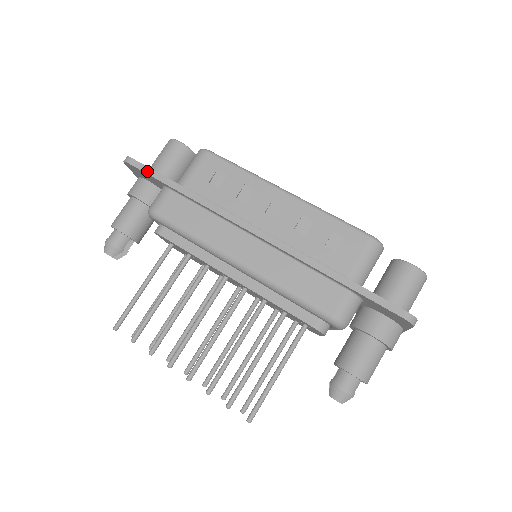
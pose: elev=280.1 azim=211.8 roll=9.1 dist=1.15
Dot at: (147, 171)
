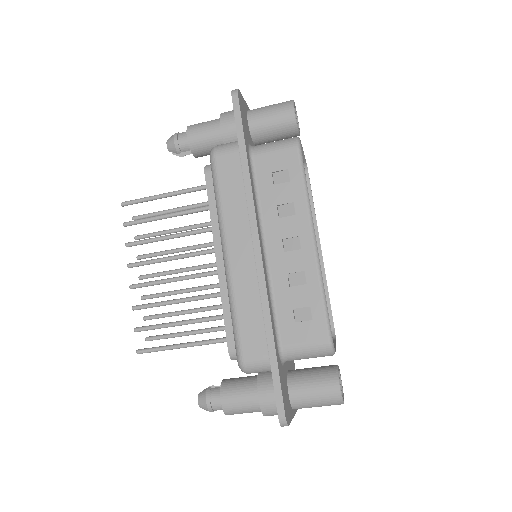
Dot at: (237, 118)
